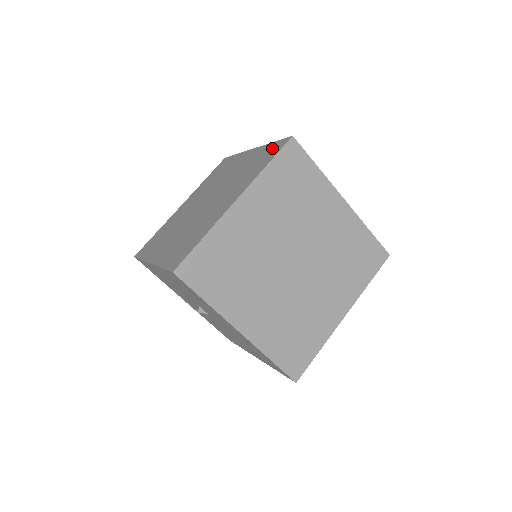
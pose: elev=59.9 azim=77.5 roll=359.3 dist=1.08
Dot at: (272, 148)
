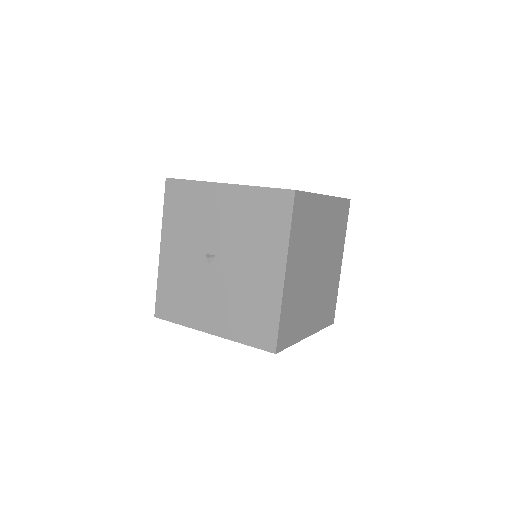
Dot at: occluded
